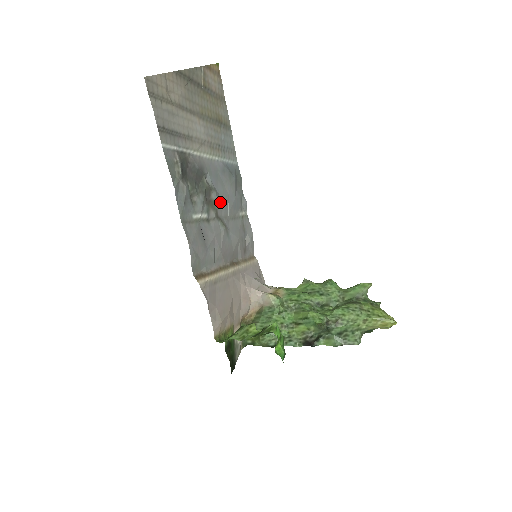
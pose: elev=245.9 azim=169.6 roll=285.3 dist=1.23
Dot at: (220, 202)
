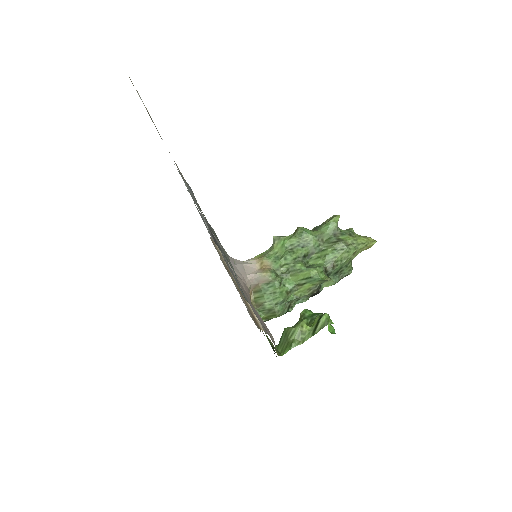
Dot at: occluded
